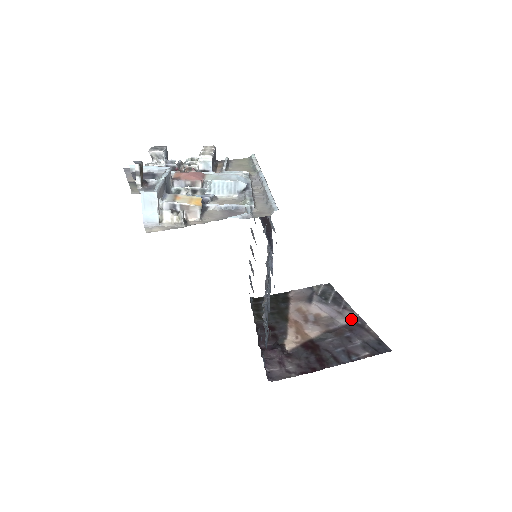
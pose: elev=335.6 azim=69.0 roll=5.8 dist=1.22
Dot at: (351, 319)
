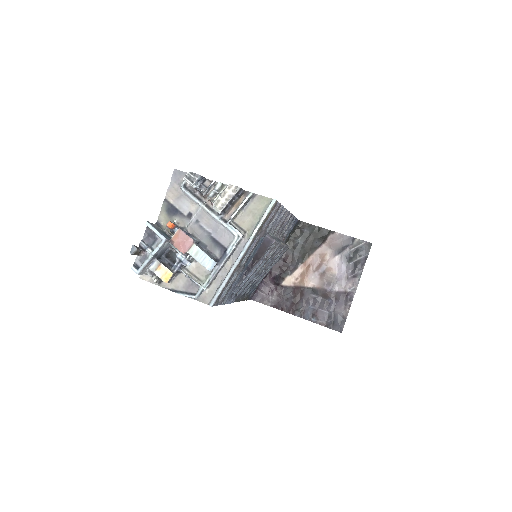
Dot at: (347, 290)
